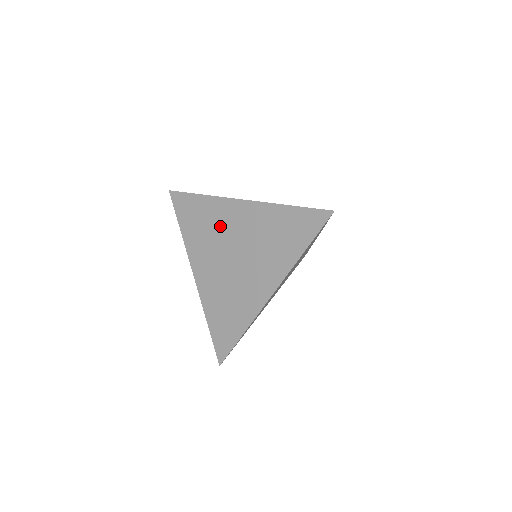
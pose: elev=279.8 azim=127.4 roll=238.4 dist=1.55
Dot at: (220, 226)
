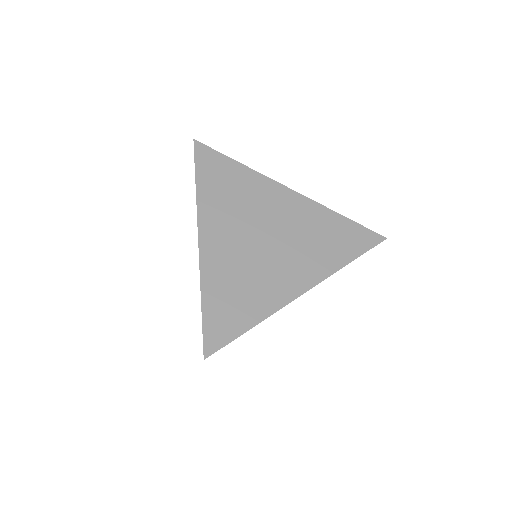
Dot at: (255, 202)
